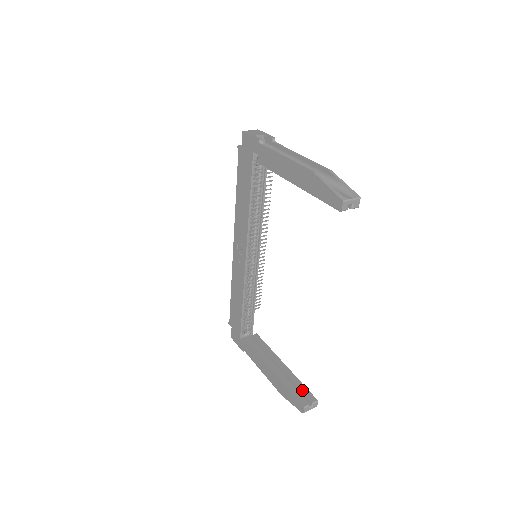
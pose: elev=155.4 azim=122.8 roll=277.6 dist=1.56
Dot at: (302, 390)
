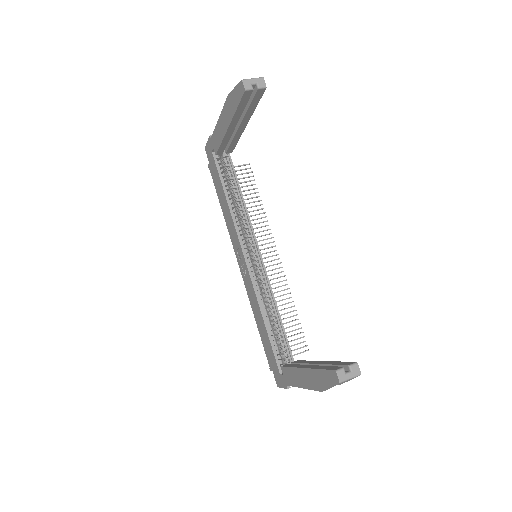
Dot at: (337, 364)
